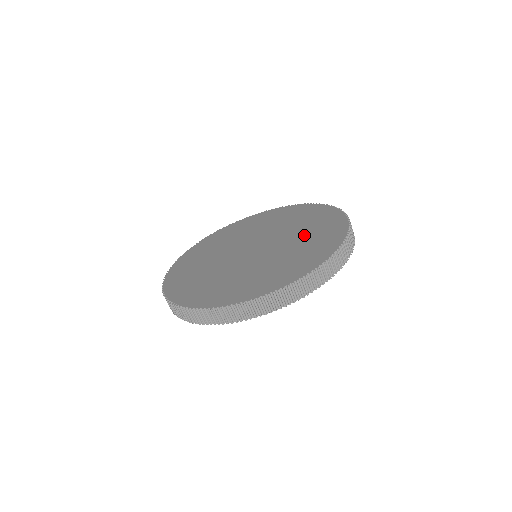
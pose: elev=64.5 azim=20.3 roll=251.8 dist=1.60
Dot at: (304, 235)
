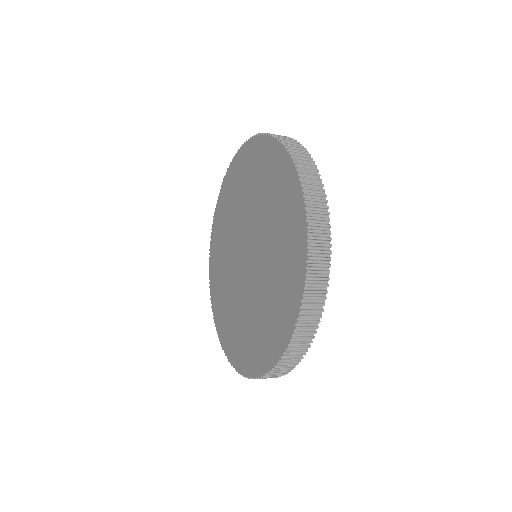
Dot at: (275, 242)
